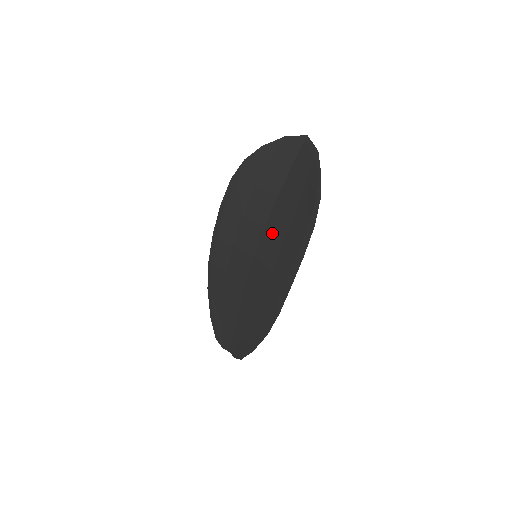
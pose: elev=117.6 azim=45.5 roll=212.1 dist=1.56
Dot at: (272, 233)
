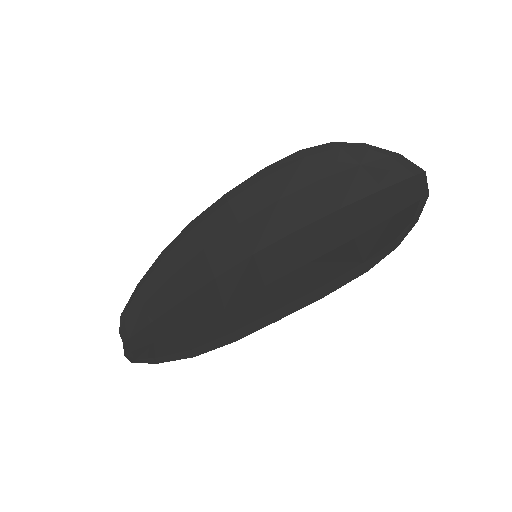
Dot at: (300, 243)
